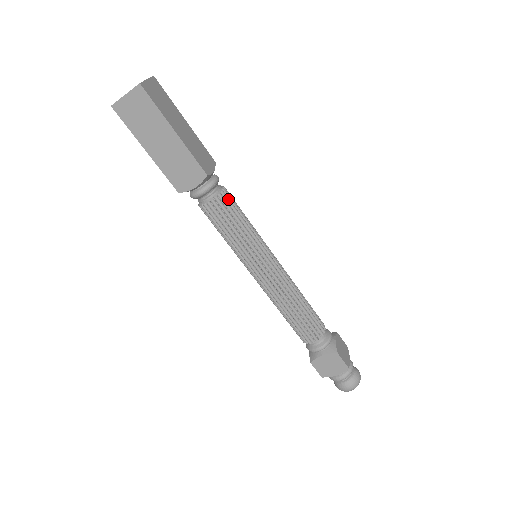
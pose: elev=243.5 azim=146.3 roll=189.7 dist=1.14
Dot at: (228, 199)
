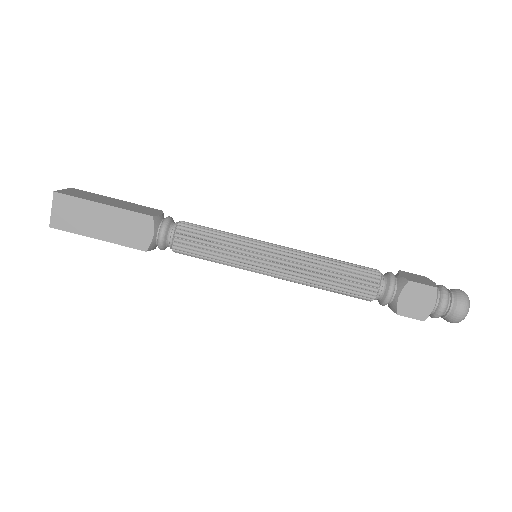
Dot at: (189, 225)
